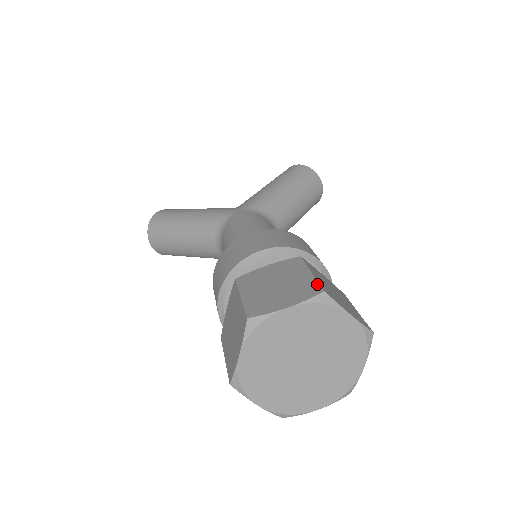
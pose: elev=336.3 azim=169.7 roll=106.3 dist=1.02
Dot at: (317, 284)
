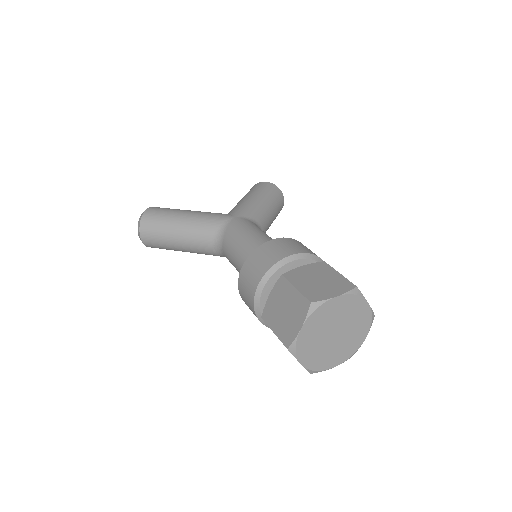
Dot at: (349, 282)
